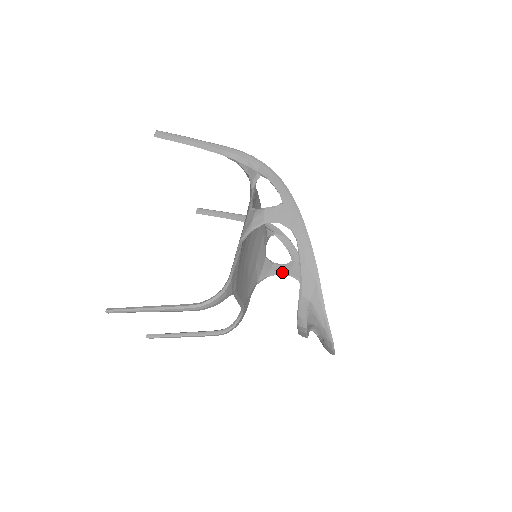
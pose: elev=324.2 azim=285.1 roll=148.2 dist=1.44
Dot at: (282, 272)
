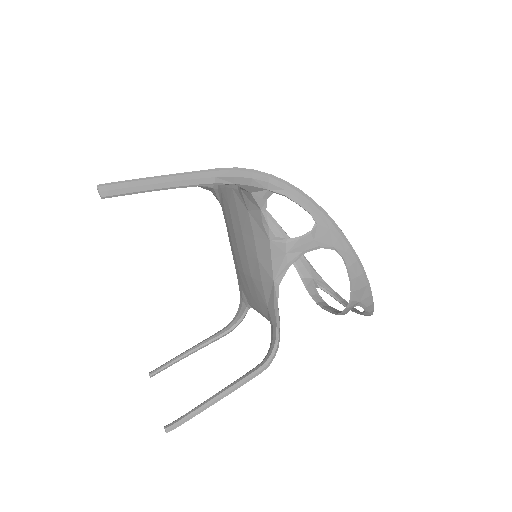
Dot at: occluded
